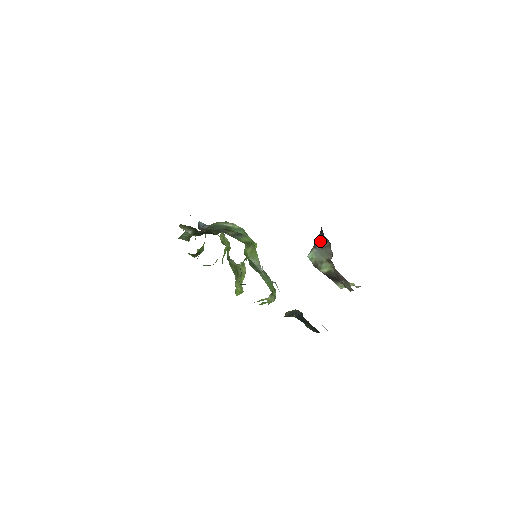
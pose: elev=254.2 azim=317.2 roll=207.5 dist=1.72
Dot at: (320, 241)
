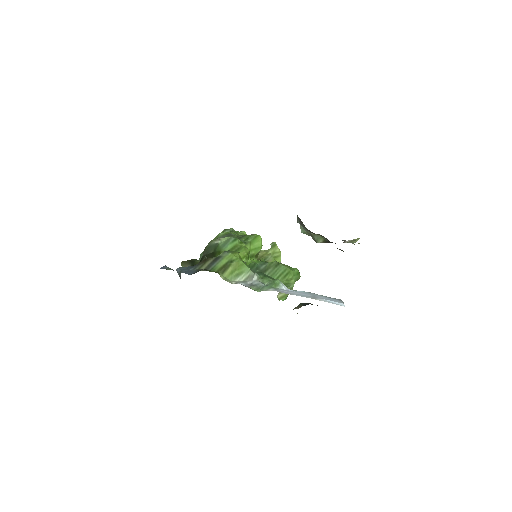
Dot at: (298, 218)
